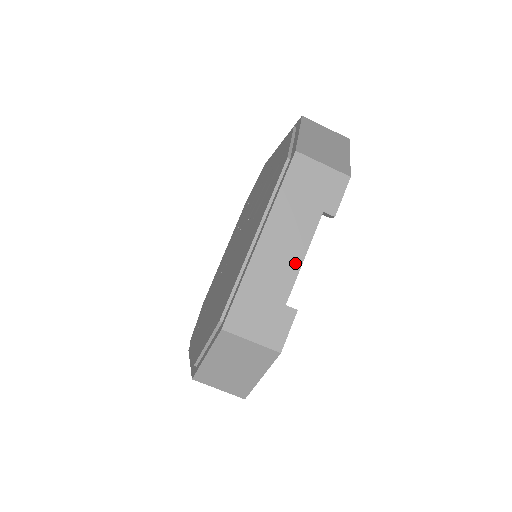
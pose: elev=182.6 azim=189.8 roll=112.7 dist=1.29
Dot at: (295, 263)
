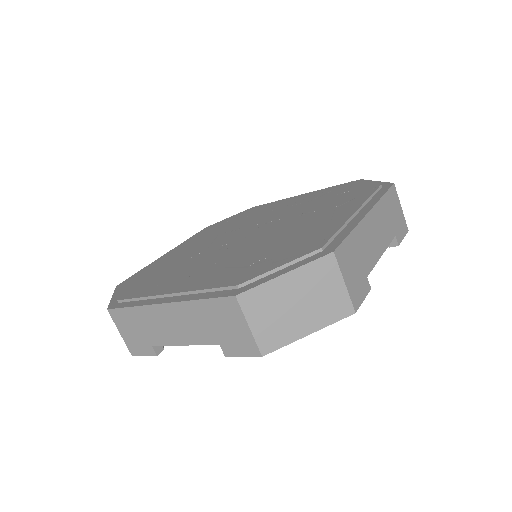
Dot at: (378, 252)
